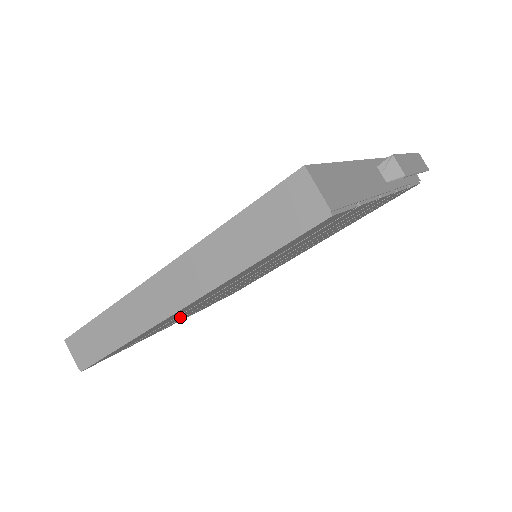
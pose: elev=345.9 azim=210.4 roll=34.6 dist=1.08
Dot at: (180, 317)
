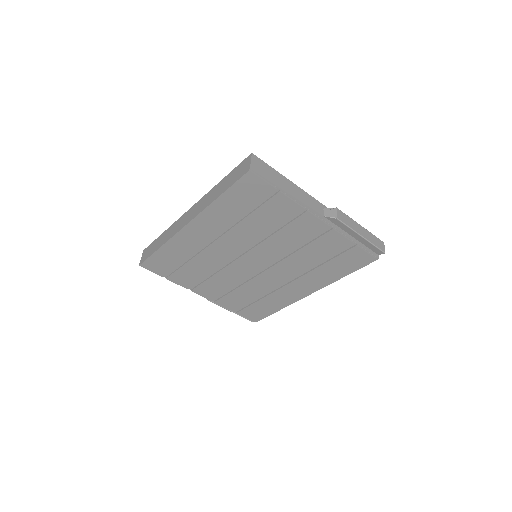
Dot at: (200, 270)
